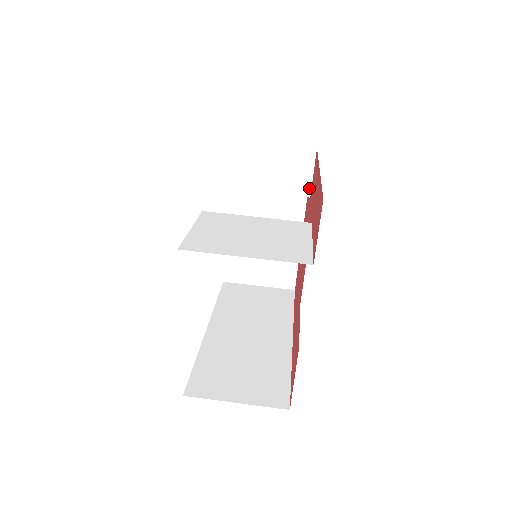
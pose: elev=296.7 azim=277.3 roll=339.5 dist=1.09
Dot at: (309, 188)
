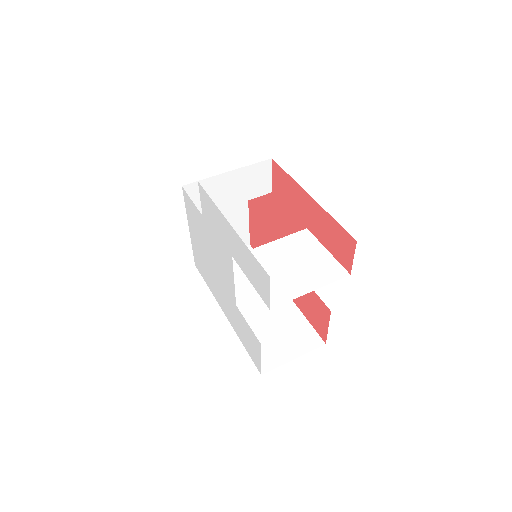
Dot at: (270, 187)
